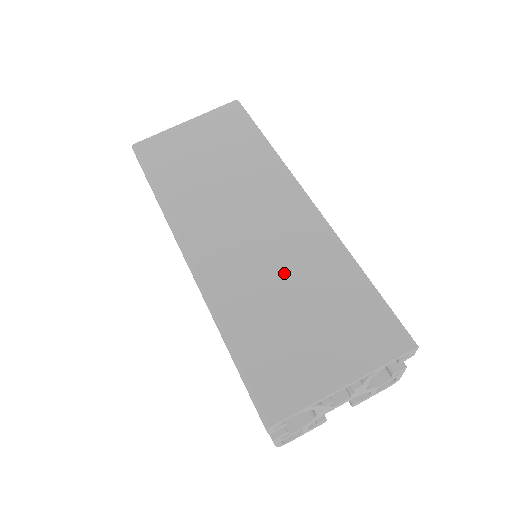
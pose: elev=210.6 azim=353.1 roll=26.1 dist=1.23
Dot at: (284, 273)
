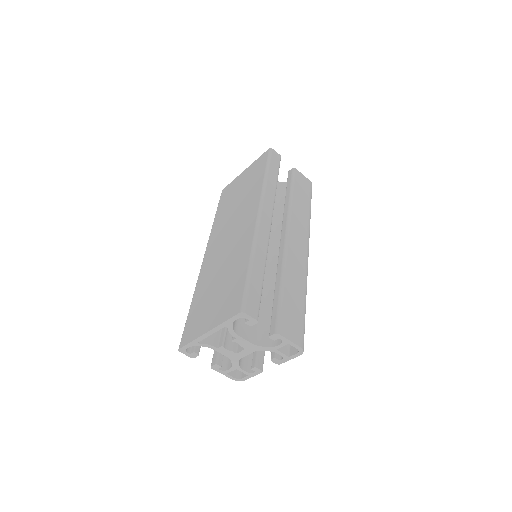
Dot at: (224, 265)
